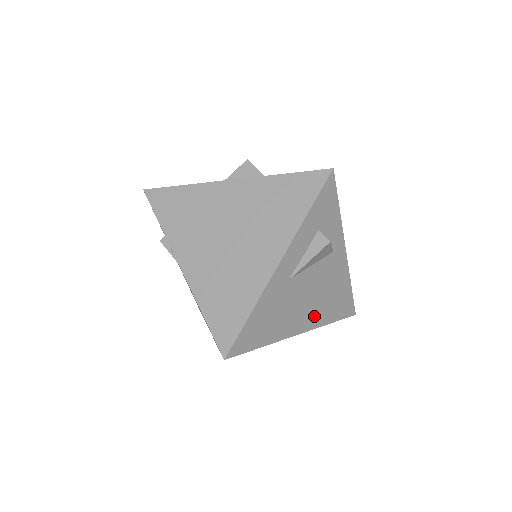
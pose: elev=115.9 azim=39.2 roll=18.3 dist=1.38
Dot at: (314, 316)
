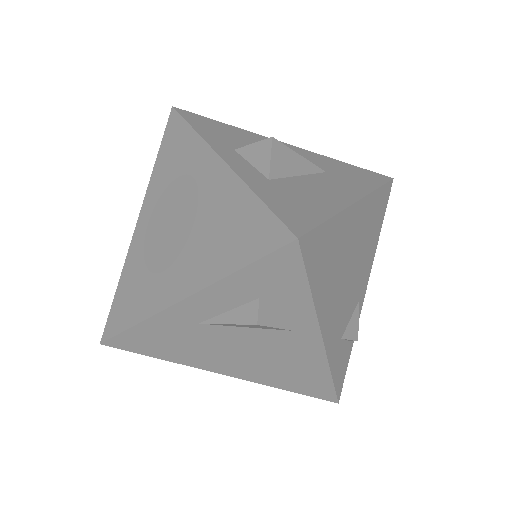
Dot at: (251, 371)
